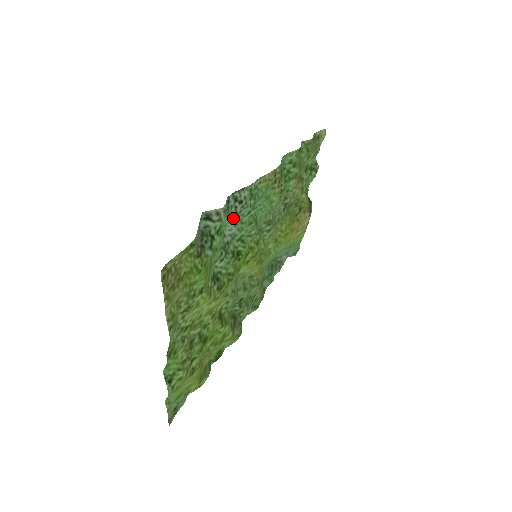
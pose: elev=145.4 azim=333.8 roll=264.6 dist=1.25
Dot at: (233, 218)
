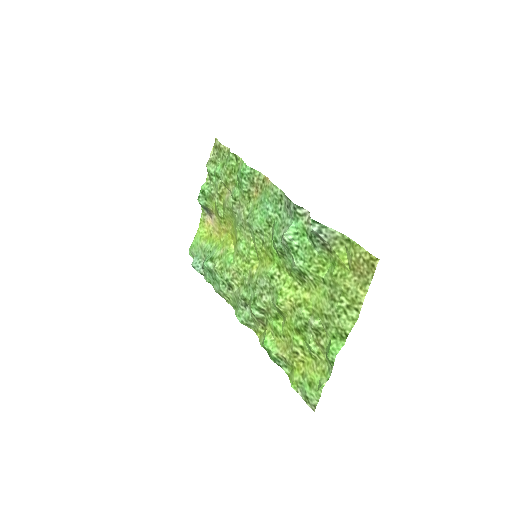
Dot at: (290, 221)
